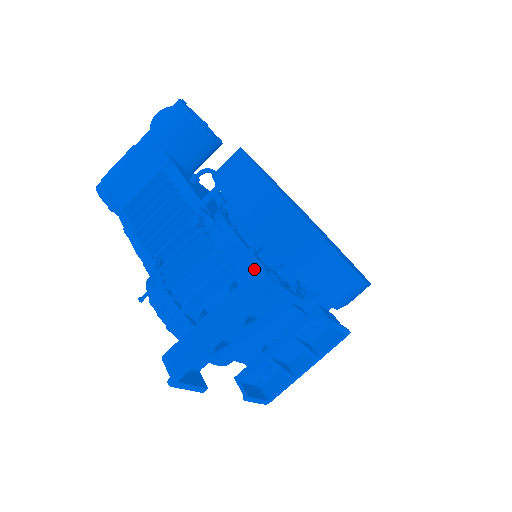
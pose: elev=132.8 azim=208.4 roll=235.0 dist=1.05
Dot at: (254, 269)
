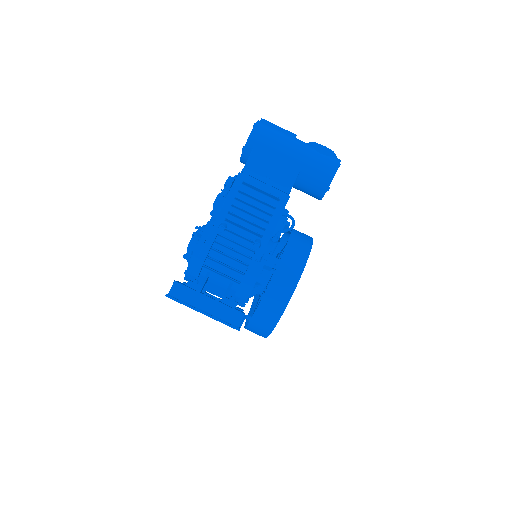
Dot at: (244, 294)
